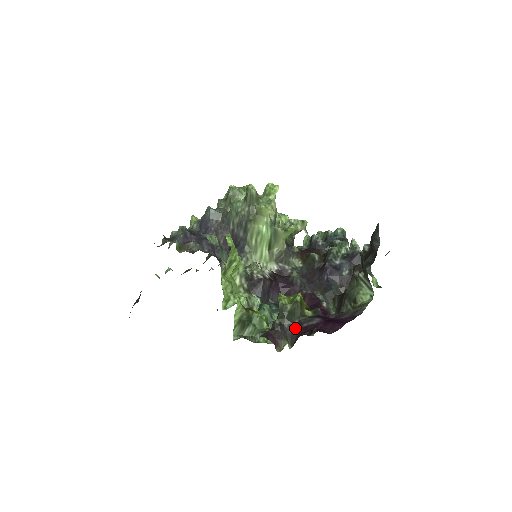
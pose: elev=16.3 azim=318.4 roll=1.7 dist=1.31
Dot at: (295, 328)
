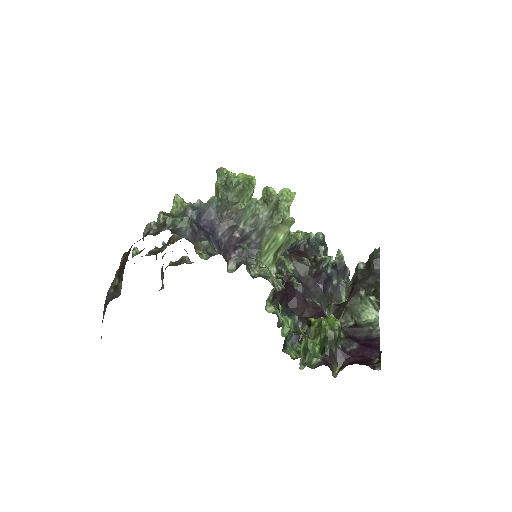
Dot at: (341, 353)
